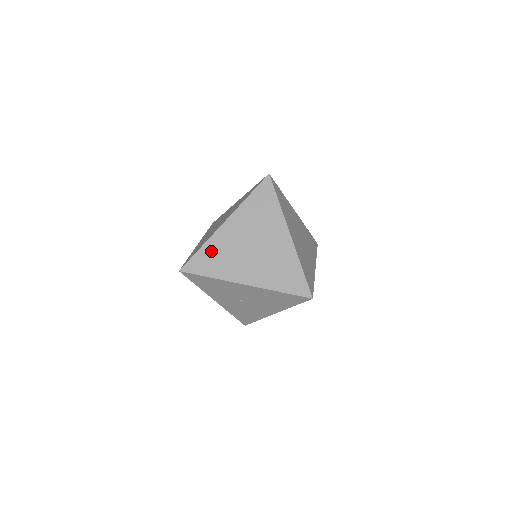
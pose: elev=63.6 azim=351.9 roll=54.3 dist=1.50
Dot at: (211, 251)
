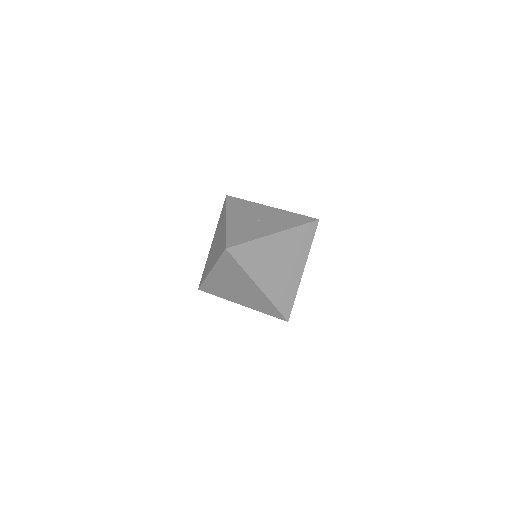
Dot at: (211, 285)
